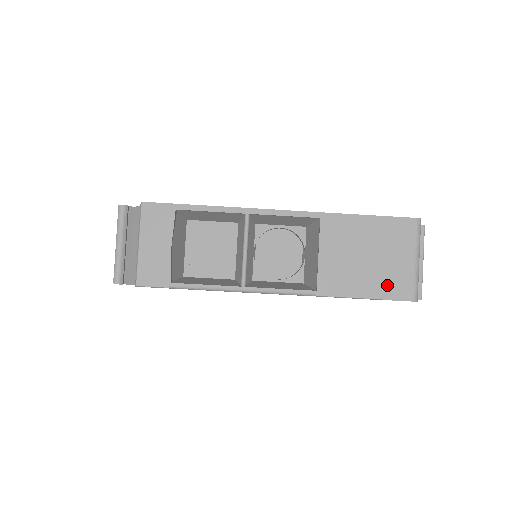
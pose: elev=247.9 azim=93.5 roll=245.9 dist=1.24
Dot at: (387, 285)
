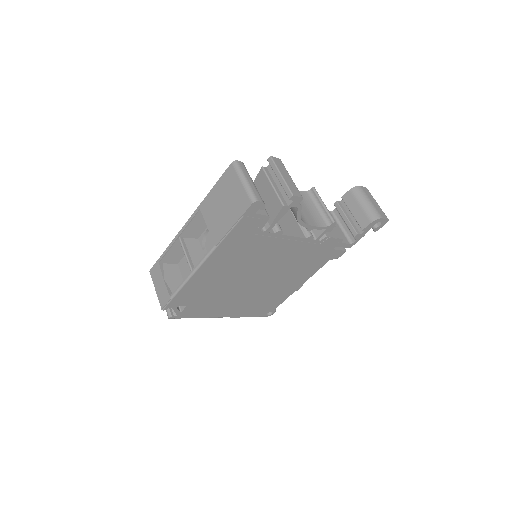
Dot at: (238, 209)
